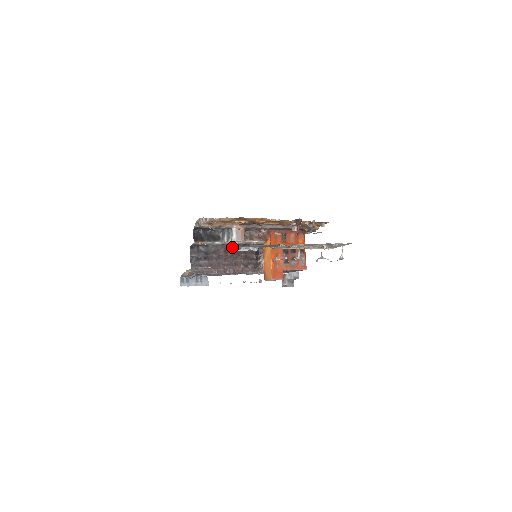
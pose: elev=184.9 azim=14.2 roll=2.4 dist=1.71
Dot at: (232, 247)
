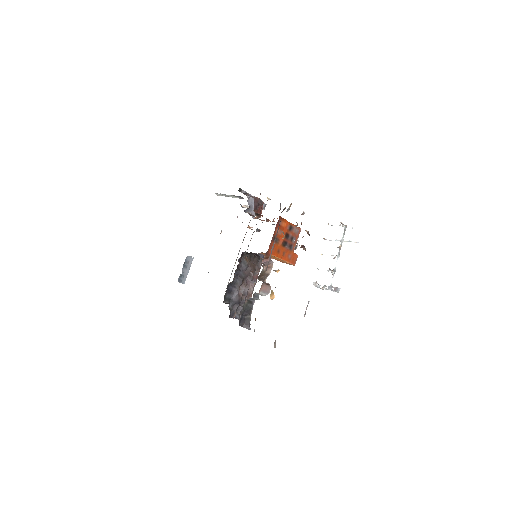
Dot at: (241, 276)
